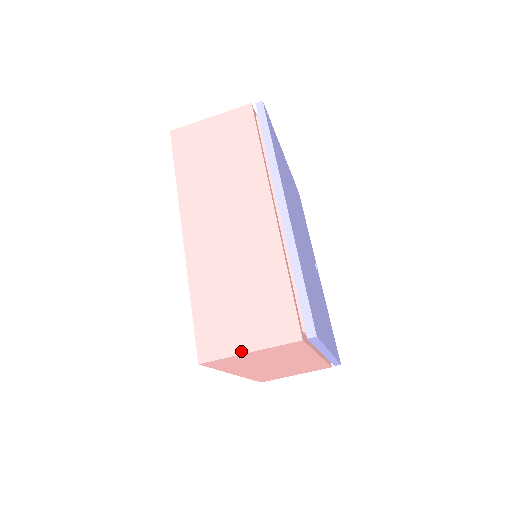
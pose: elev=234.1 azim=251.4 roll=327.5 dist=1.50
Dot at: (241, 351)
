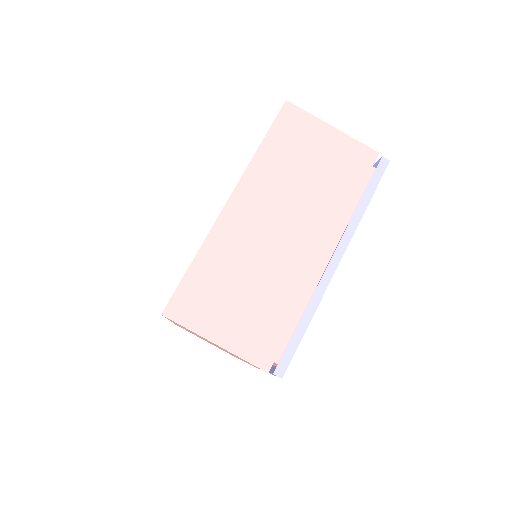
Dot at: (325, 124)
